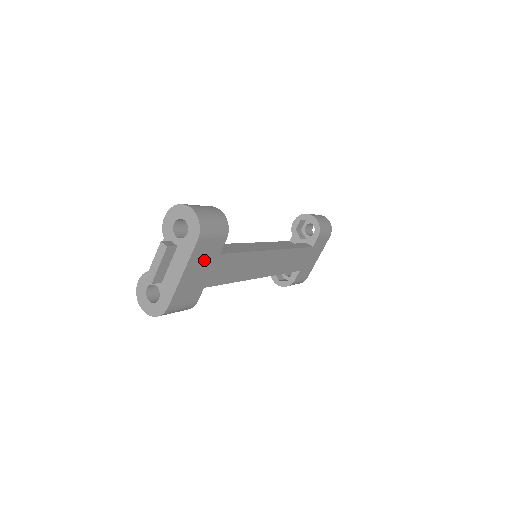
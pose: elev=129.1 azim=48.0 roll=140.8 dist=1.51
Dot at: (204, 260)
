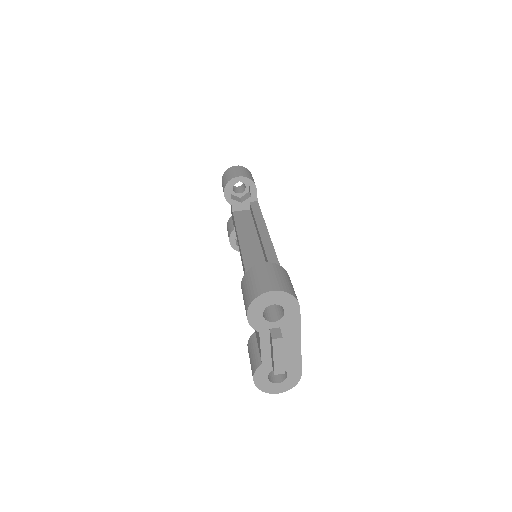
Dot at: occluded
